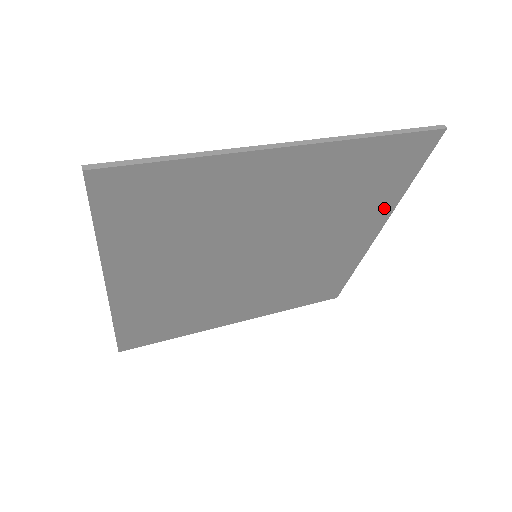
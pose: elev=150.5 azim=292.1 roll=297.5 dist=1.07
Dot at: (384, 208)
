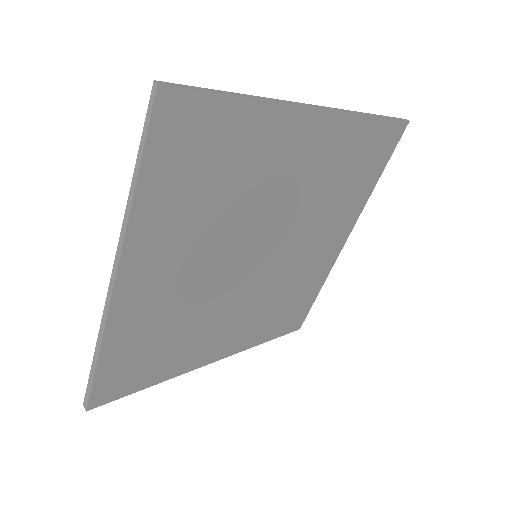
Dot at: (357, 207)
